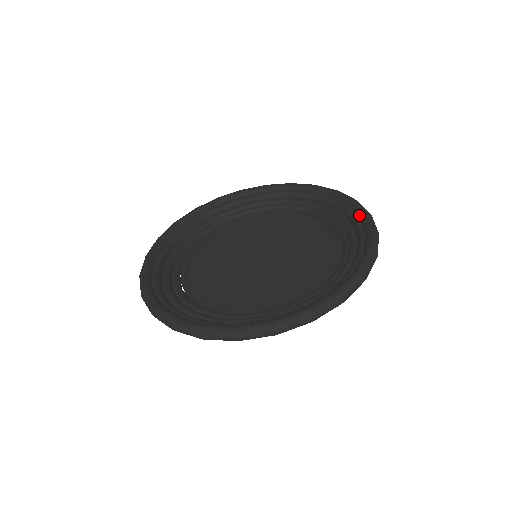
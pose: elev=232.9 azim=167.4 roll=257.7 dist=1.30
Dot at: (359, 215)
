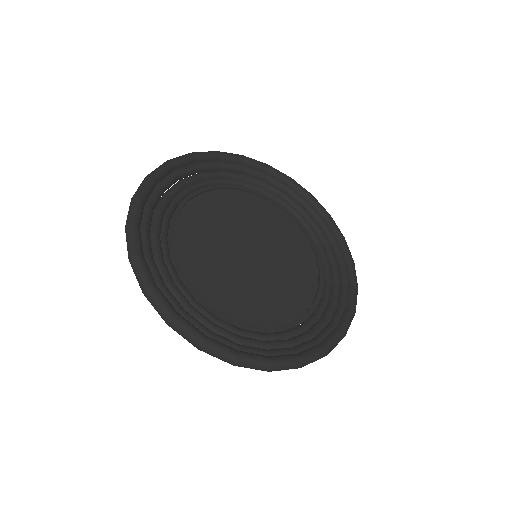
Dot at: (287, 182)
